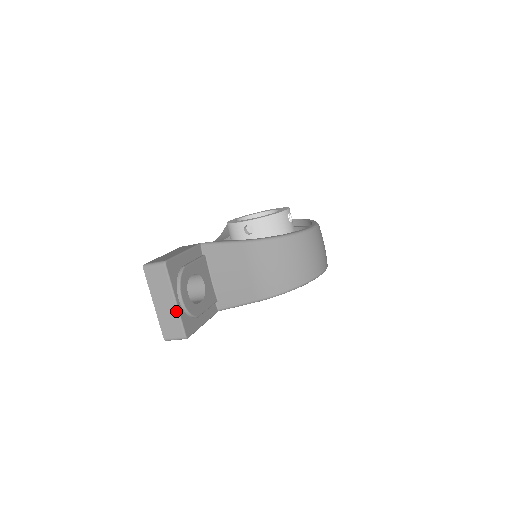
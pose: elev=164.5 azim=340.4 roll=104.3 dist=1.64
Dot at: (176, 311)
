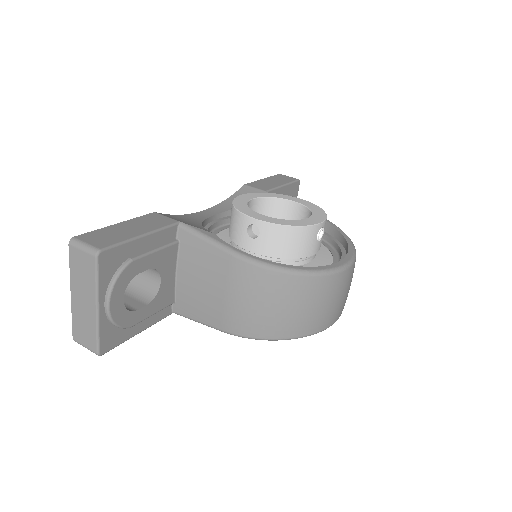
Dot at: (95, 319)
